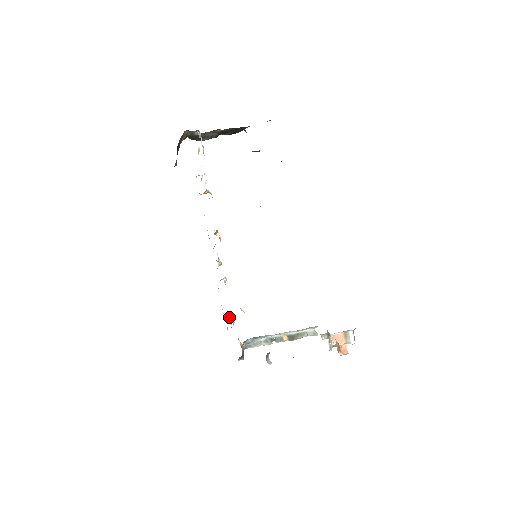
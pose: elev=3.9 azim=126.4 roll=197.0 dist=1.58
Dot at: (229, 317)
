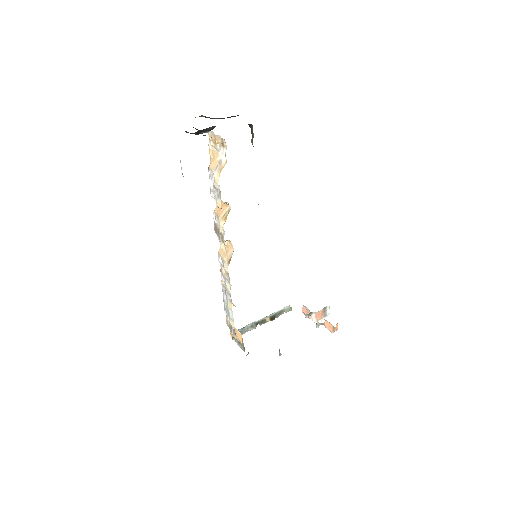
Dot at: (228, 317)
